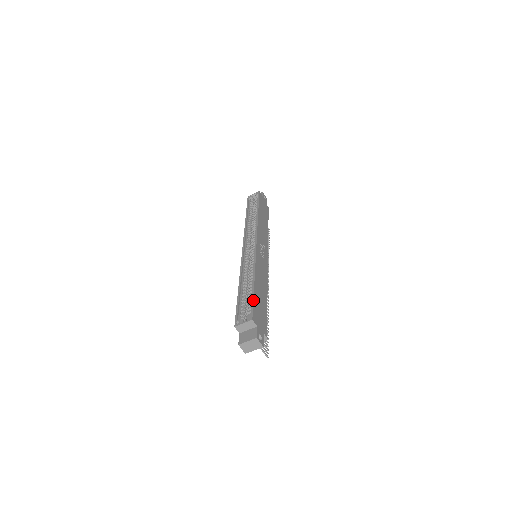
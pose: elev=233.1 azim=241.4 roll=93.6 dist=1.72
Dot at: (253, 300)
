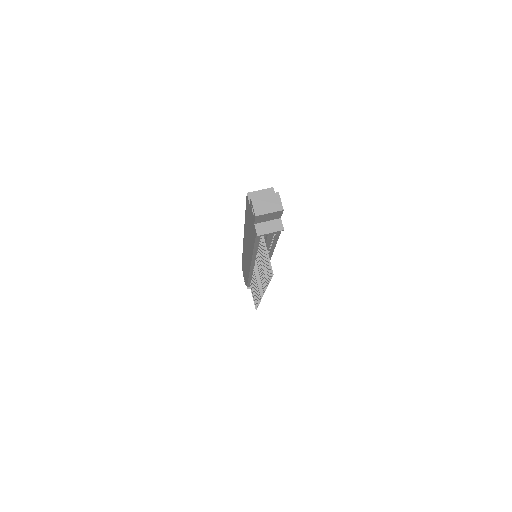
Dot at: occluded
